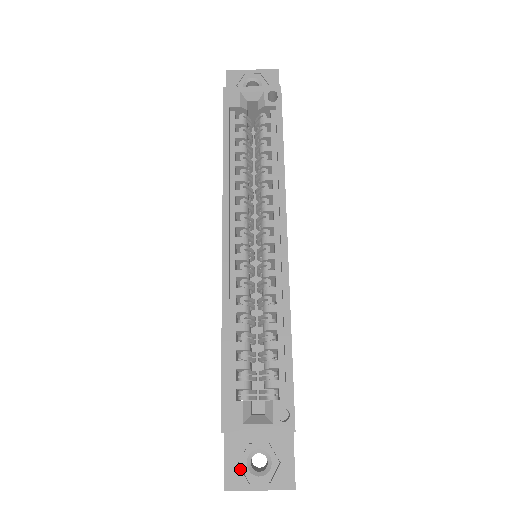
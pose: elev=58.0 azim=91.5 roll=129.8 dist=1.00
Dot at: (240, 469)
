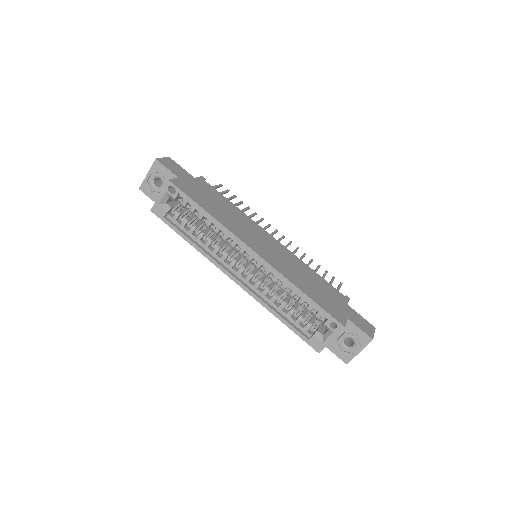
Dot at: (344, 352)
